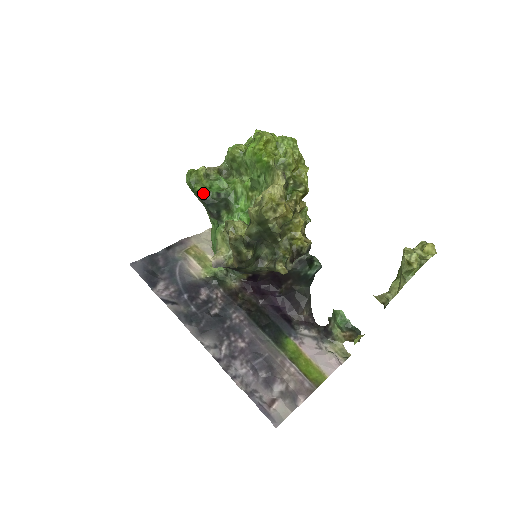
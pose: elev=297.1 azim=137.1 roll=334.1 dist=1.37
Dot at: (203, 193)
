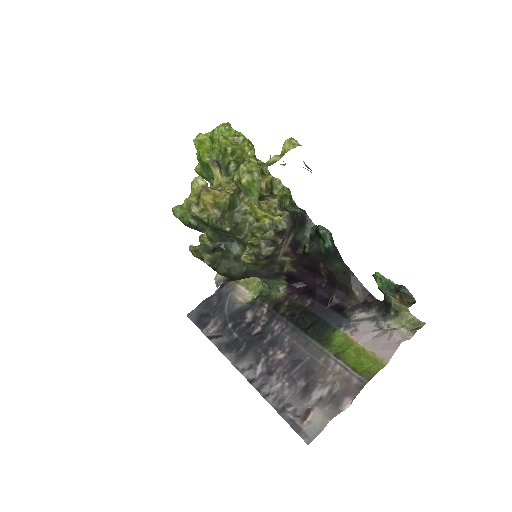
Dot at: (191, 222)
